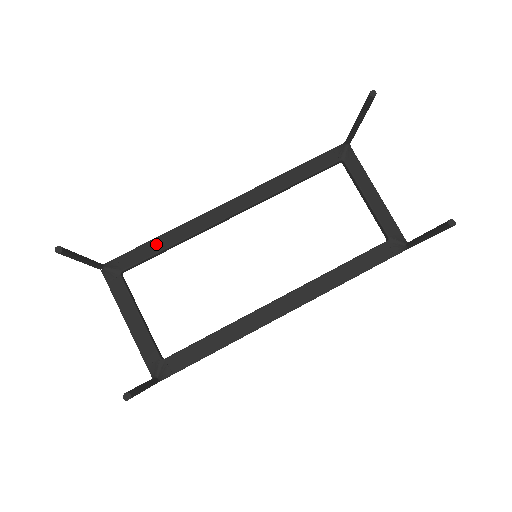
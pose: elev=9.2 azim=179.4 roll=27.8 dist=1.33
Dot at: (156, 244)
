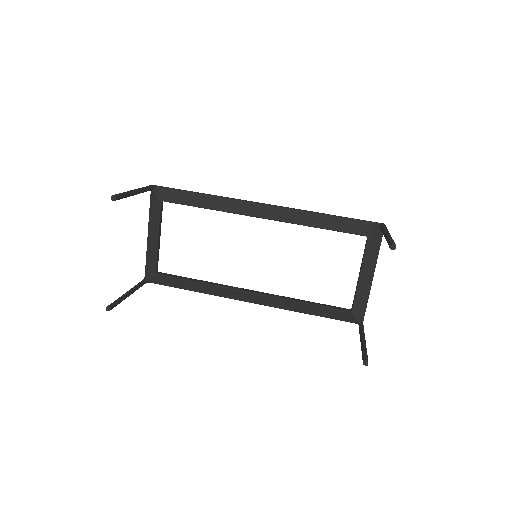
Dot at: (197, 198)
